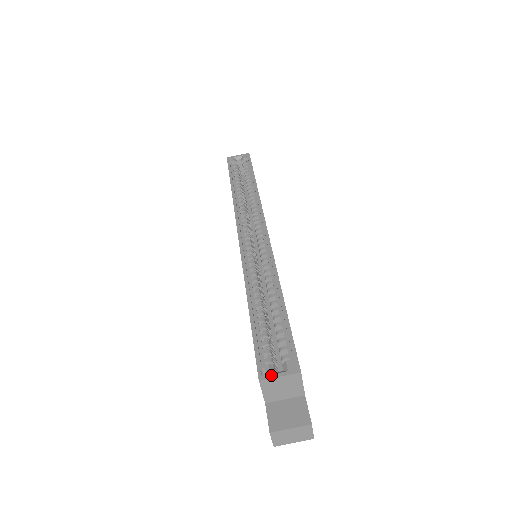
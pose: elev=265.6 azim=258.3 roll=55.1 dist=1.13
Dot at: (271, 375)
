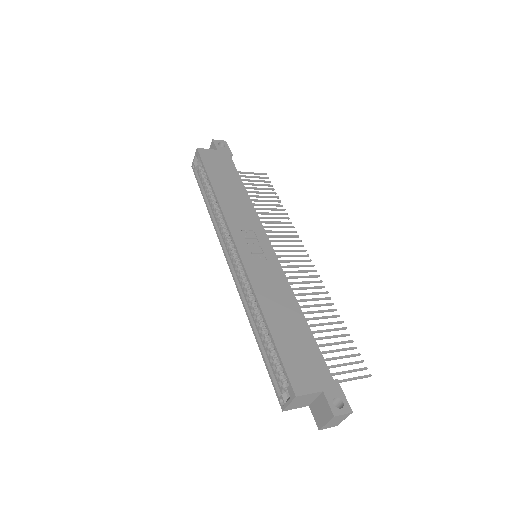
Dot at: (285, 405)
